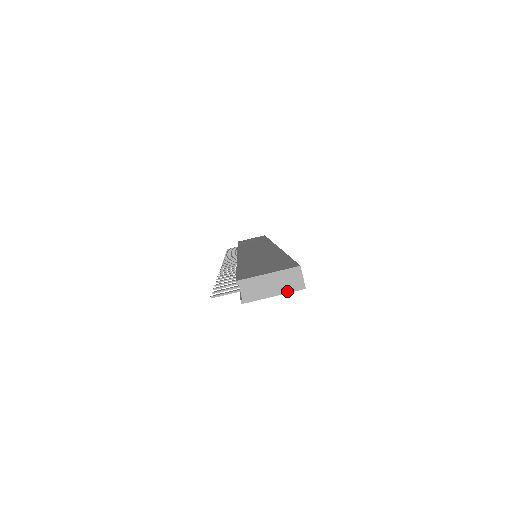
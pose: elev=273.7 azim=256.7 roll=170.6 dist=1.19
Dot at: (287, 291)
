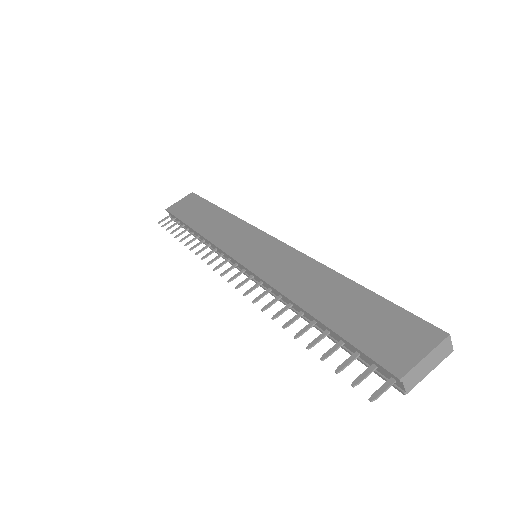
Dot at: (440, 362)
